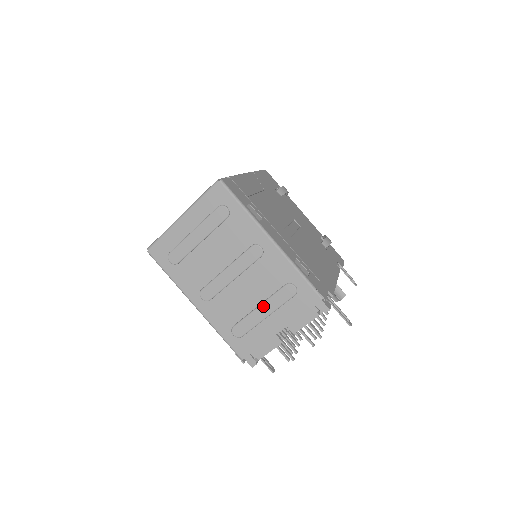
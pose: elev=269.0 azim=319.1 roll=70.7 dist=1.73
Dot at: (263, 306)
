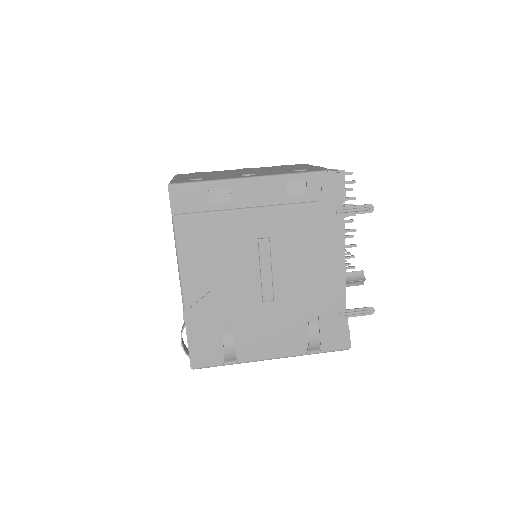
Dot at: (287, 167)
